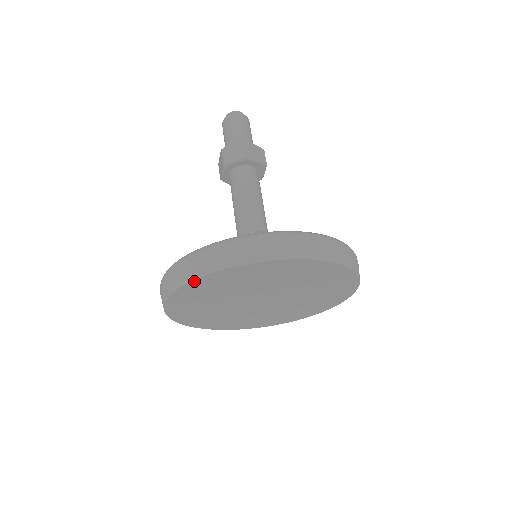
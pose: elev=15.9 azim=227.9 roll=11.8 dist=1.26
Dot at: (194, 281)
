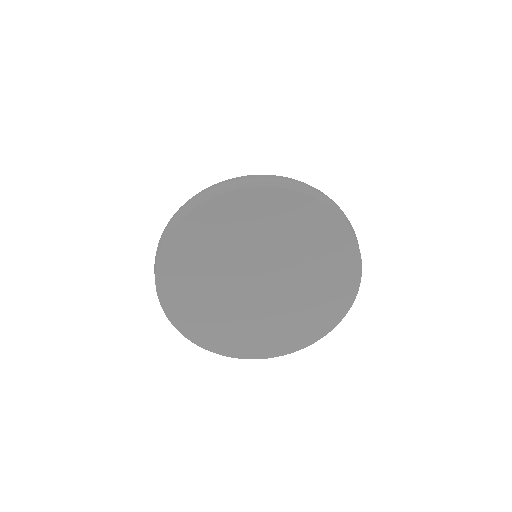
Dot at: (162, 254)
